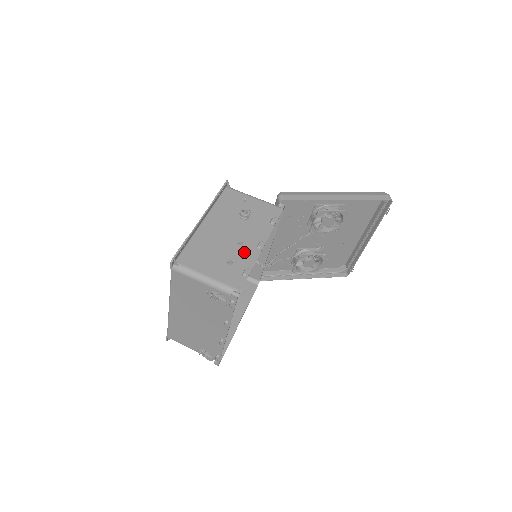
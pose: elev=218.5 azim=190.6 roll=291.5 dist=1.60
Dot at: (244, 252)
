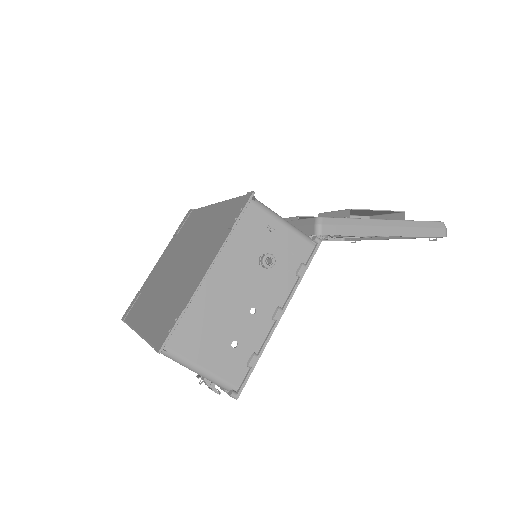
Dot at: (255, 326)
